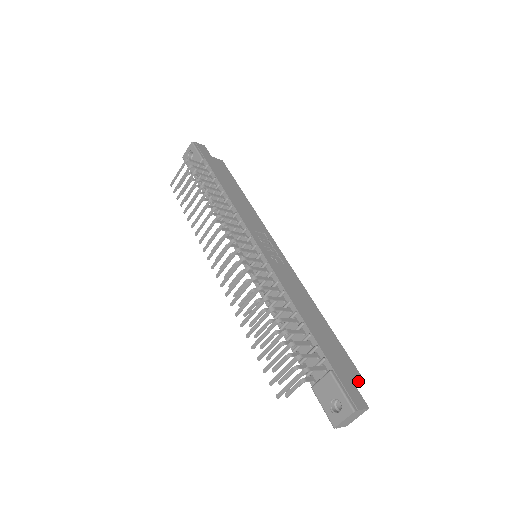
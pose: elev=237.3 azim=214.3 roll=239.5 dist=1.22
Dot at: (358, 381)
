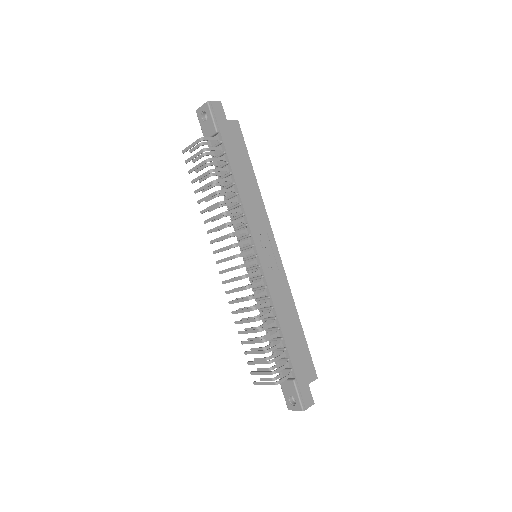
Dot at: occluded
